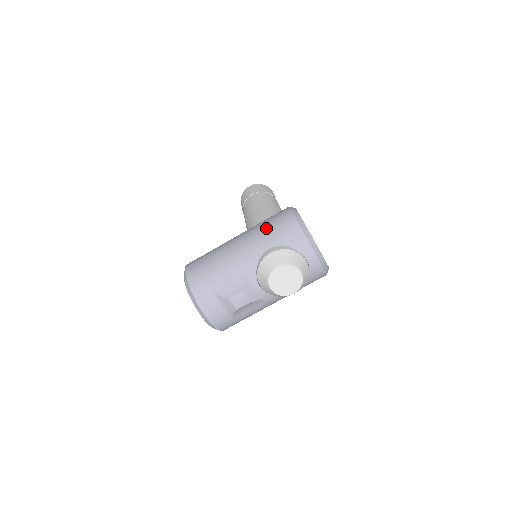
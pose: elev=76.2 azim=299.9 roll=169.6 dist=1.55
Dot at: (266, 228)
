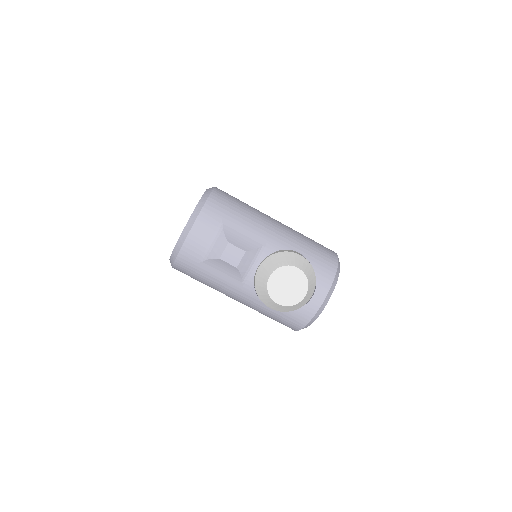
Dot at: (309, 240)
